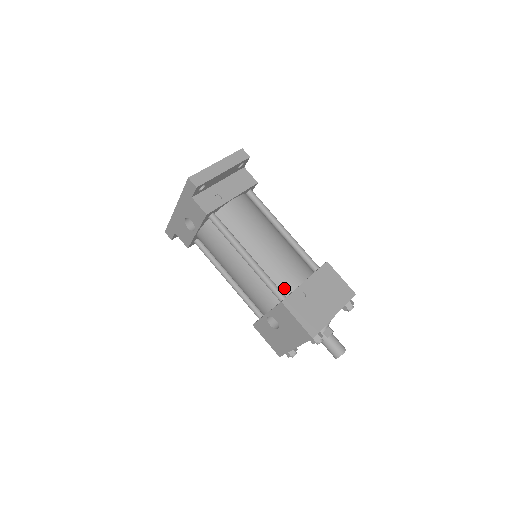
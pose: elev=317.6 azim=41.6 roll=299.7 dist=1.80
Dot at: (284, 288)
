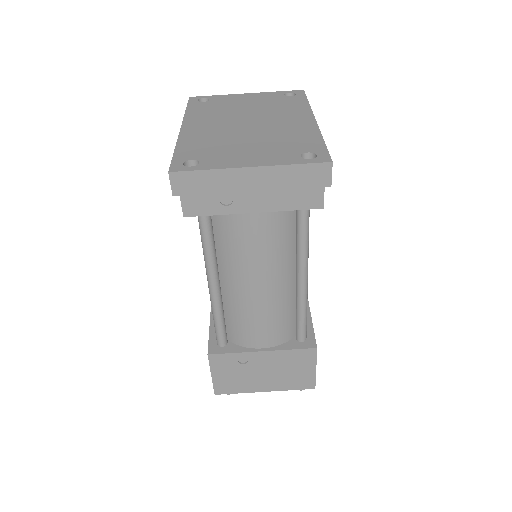
Dot at: (233, 336)
